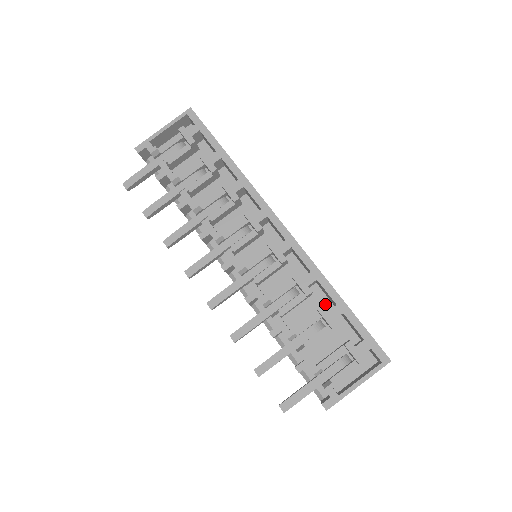
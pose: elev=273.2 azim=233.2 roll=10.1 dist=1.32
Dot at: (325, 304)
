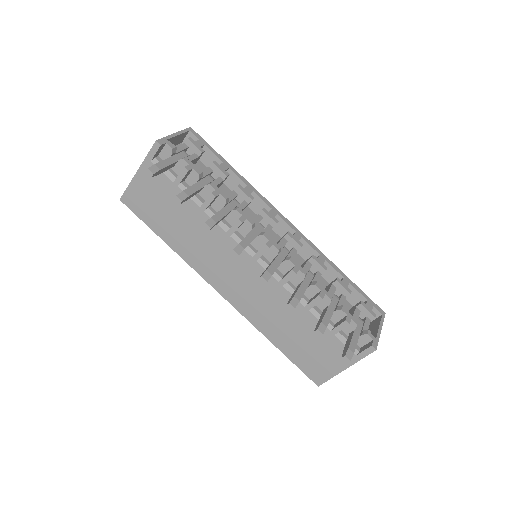
Dot at: (326, 284)
